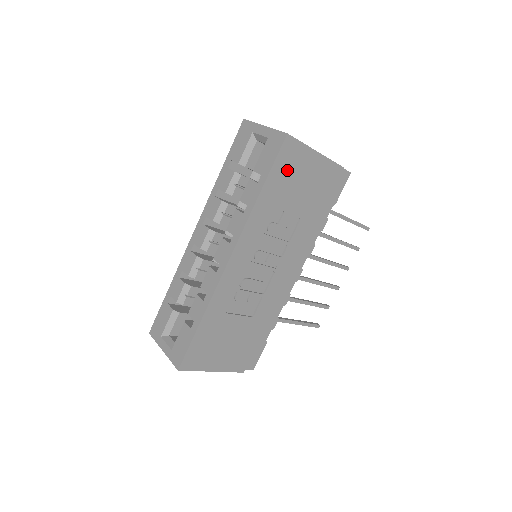
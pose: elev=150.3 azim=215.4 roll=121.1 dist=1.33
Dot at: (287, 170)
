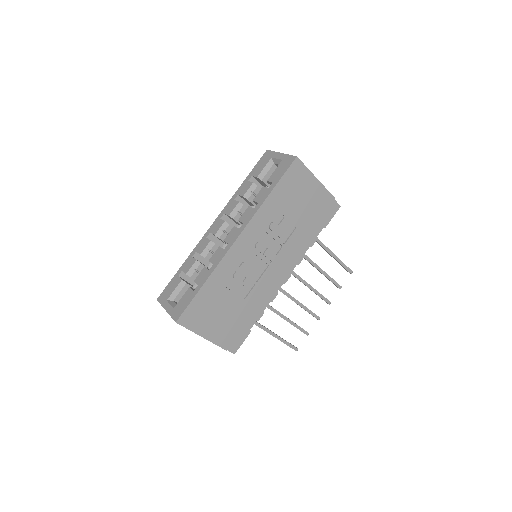
Dot at: (292, 184)
